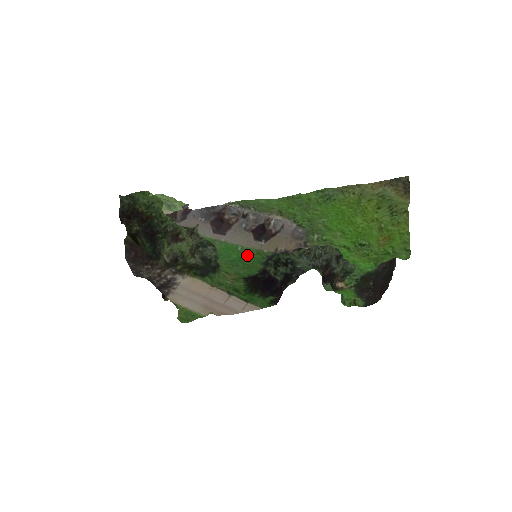
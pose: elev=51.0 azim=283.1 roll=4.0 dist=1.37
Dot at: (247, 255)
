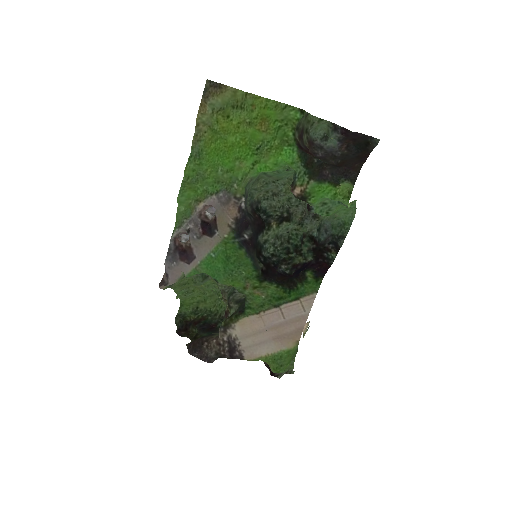
Dot at: (223, 254)
